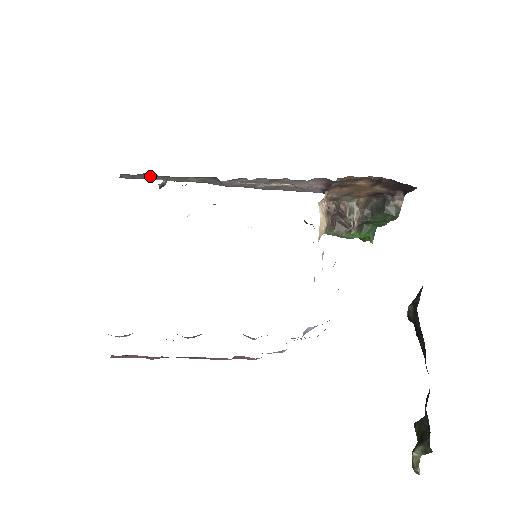
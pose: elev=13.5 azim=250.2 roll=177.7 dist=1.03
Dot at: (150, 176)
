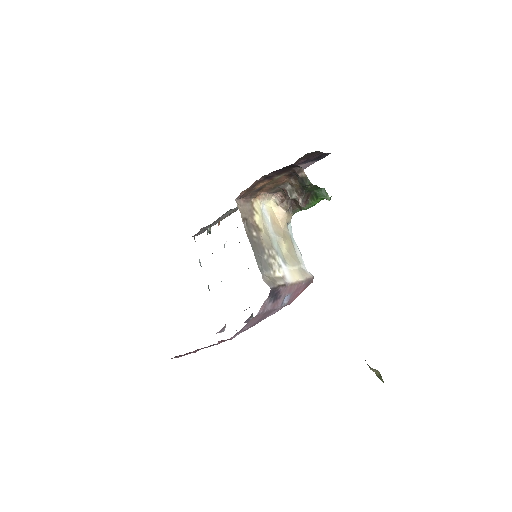
Dot at: (207, 227)
